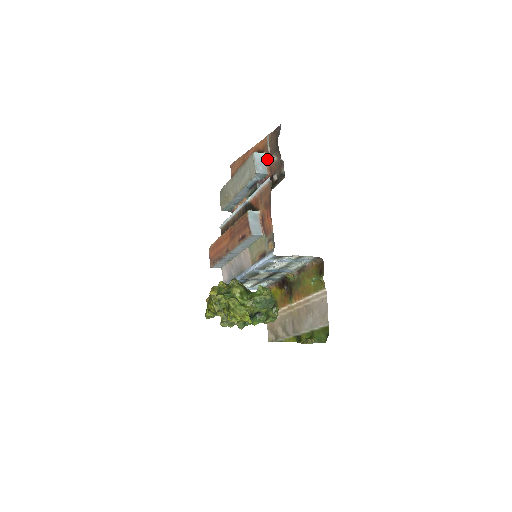
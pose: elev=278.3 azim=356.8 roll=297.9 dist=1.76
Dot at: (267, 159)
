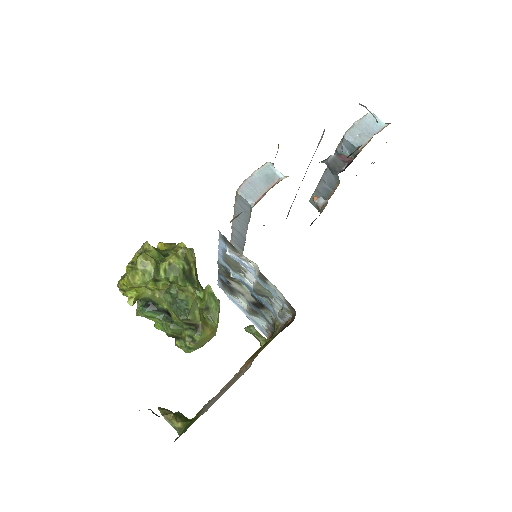
Dot at: (379, 130)
